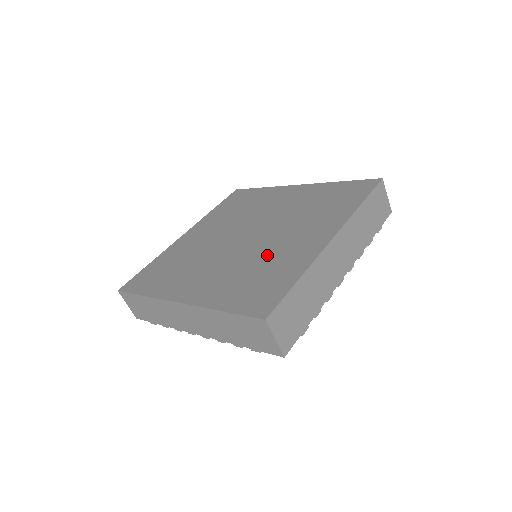
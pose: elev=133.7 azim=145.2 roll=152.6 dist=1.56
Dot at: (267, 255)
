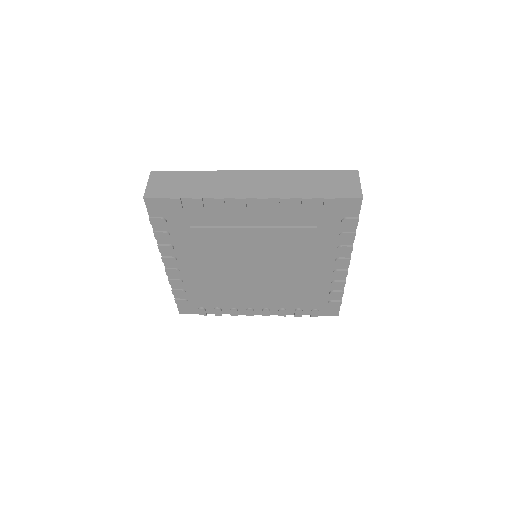
Dot at: occluded
